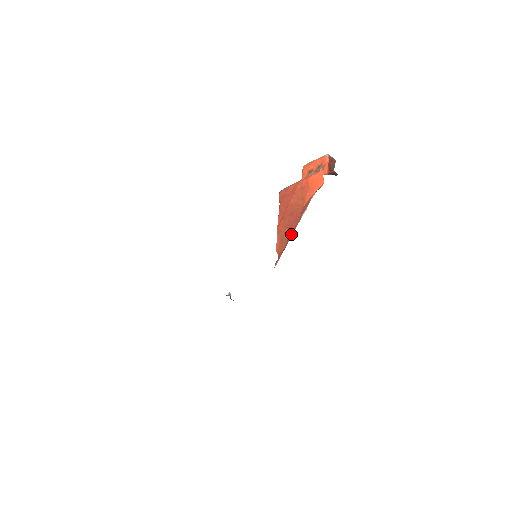
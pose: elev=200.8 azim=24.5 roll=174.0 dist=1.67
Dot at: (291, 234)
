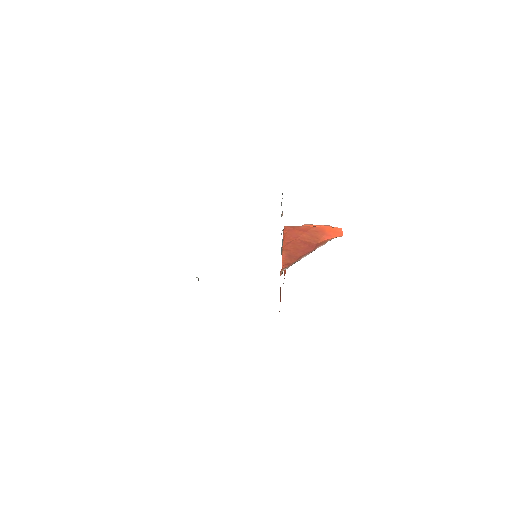
Dot at: (304, 255)
